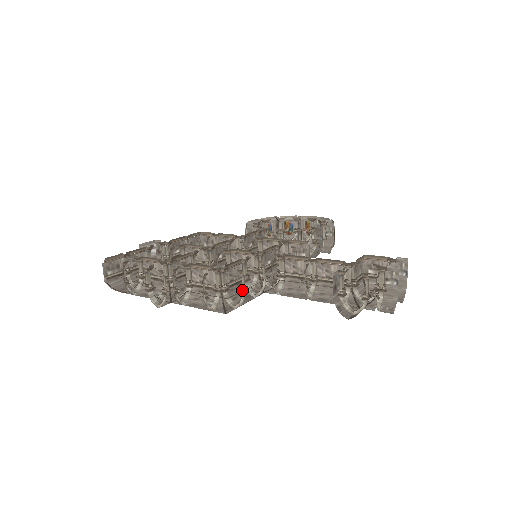
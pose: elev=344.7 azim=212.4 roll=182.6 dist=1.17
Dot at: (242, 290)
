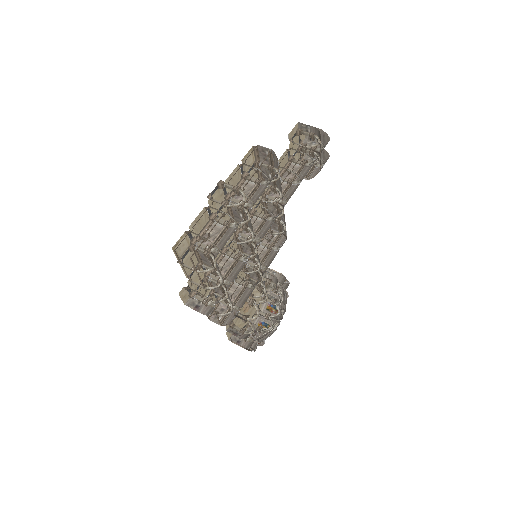
Dot at: (269, 166)
